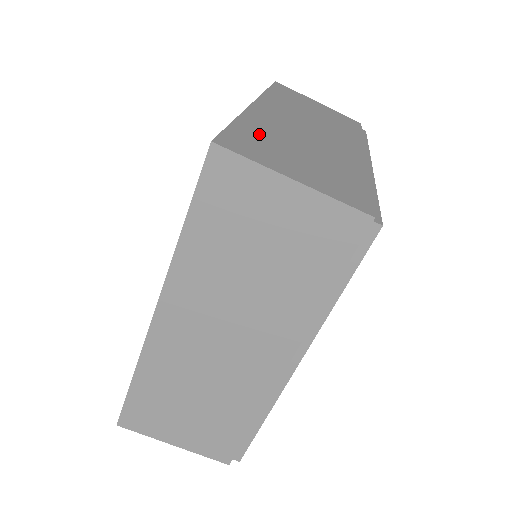
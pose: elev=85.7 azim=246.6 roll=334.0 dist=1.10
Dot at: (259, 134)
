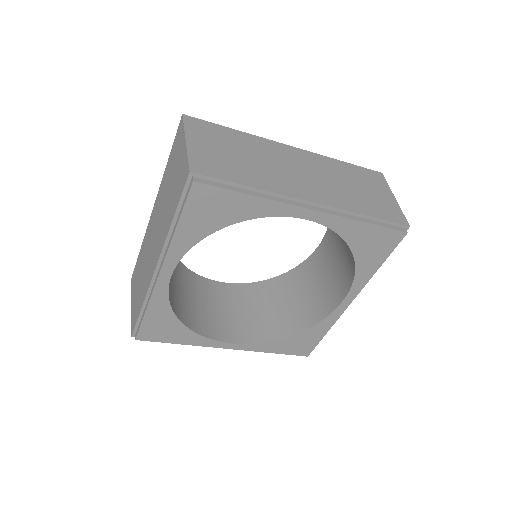
Dot at: (232, 137)
